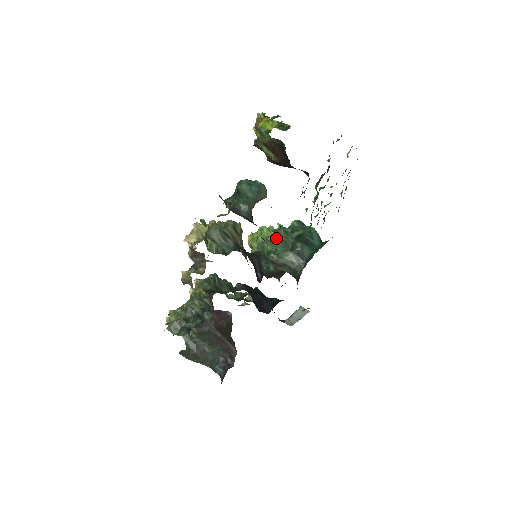
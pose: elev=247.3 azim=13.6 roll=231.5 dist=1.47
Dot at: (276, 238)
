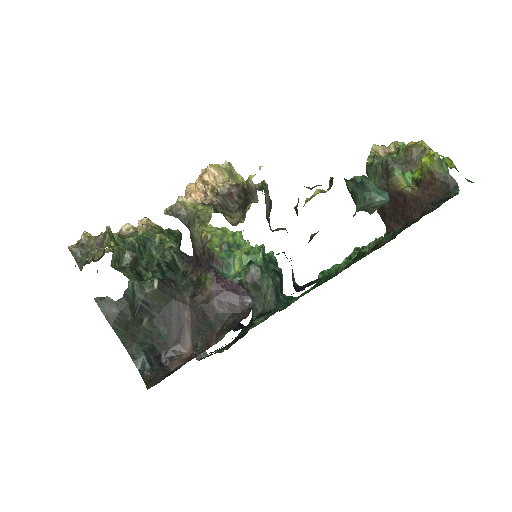
Dot at: occluded
